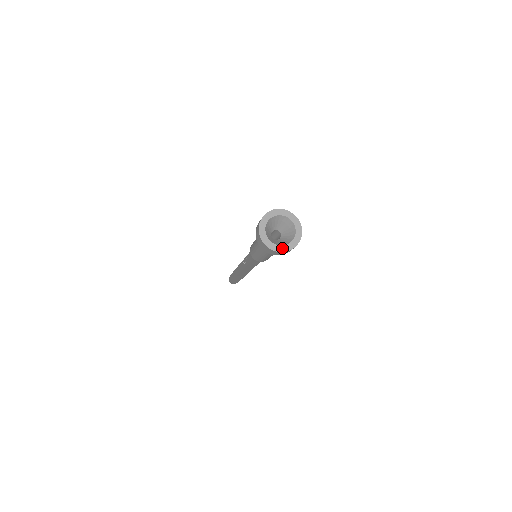
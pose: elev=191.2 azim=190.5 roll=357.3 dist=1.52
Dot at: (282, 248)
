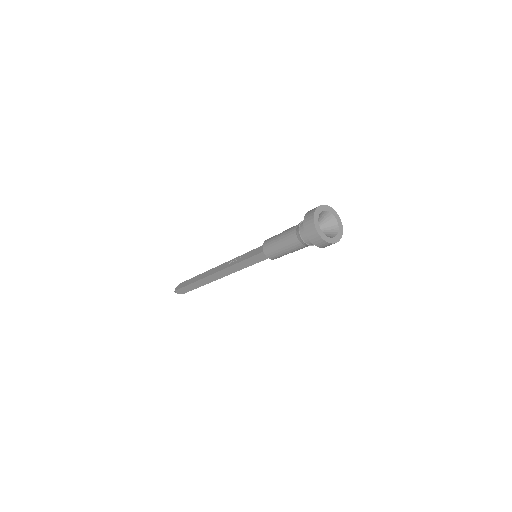
Dot at: (325, 237)
